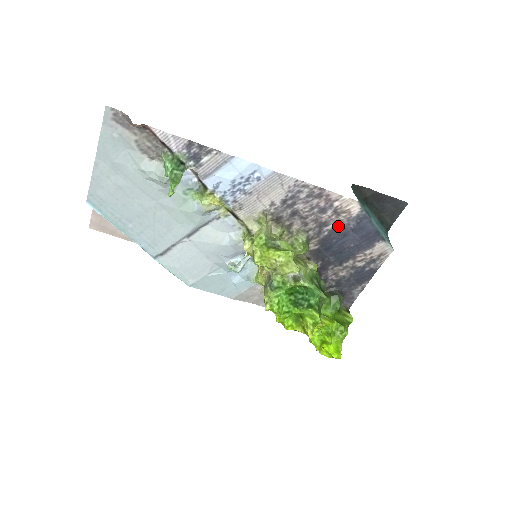
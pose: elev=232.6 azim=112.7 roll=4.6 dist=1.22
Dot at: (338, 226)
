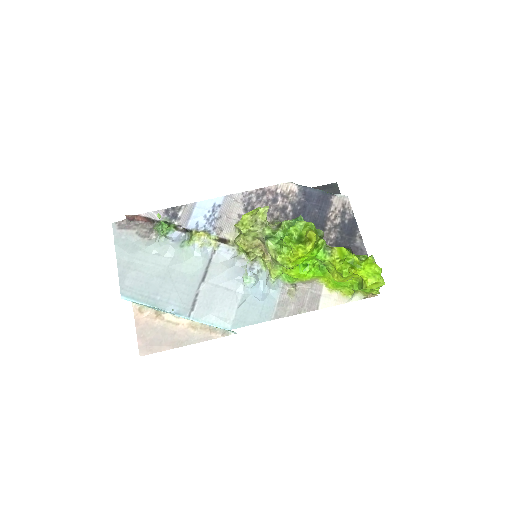
Dot at: (294, 205)
